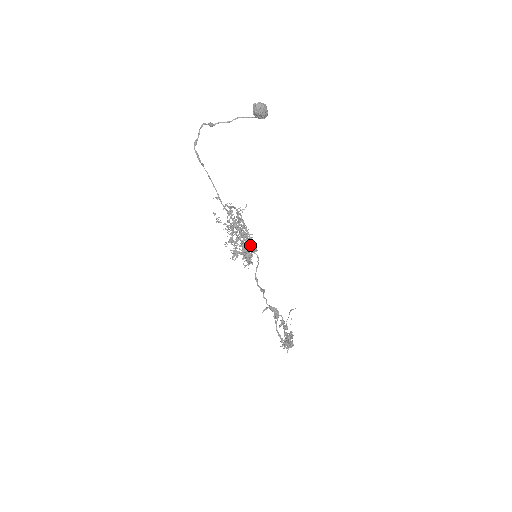
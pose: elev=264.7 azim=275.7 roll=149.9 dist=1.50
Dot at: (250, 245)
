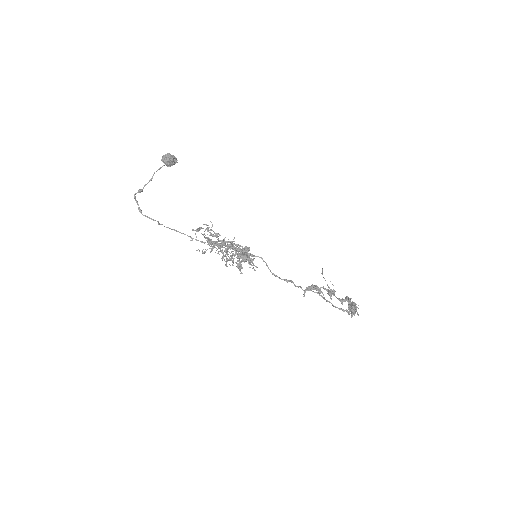
Dot at: occluded
